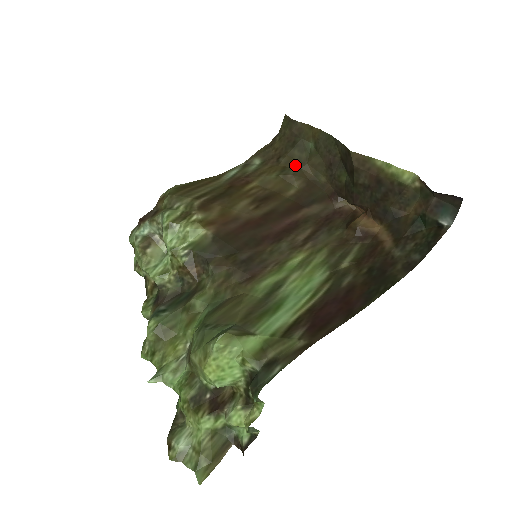
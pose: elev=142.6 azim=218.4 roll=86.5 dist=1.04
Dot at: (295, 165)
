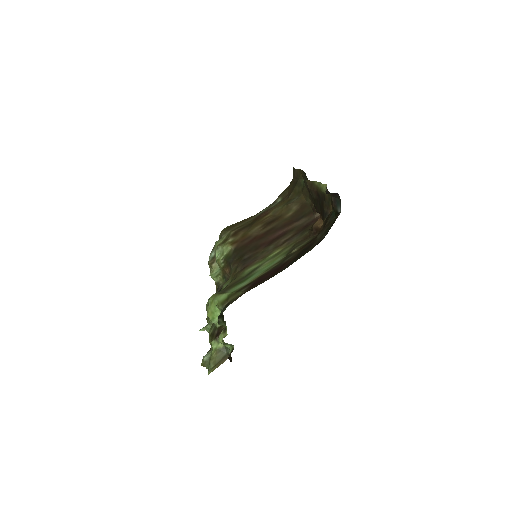
Dot at: (296, 196)
